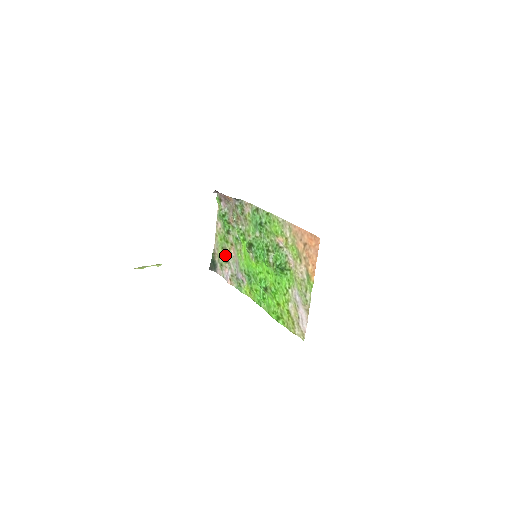
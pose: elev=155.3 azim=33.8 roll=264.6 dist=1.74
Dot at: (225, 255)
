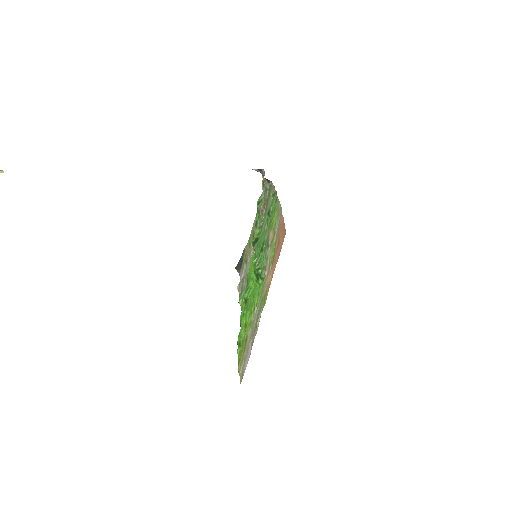
Dot at: (248, 253)
